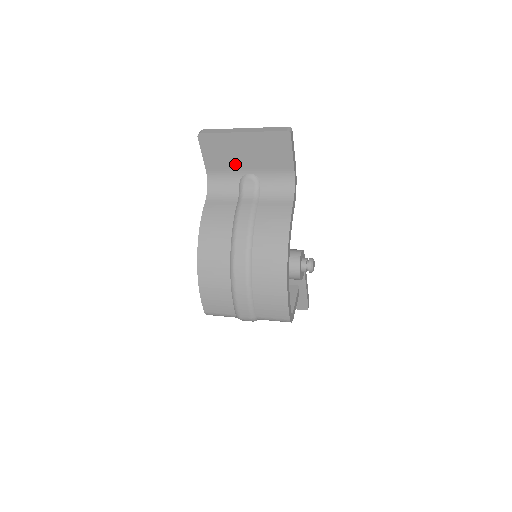
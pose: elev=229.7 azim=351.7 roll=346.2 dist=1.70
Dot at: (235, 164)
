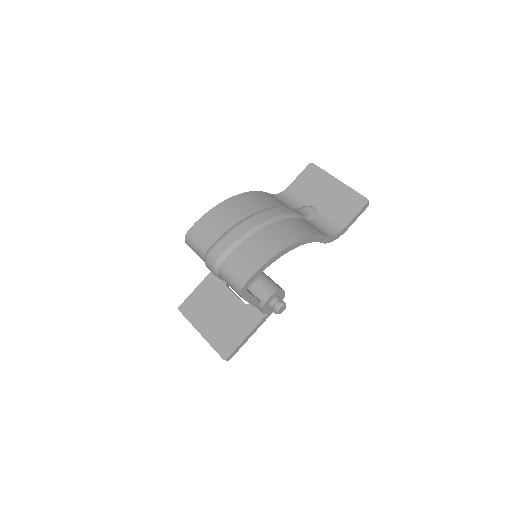
Dot at: (312, 195)
